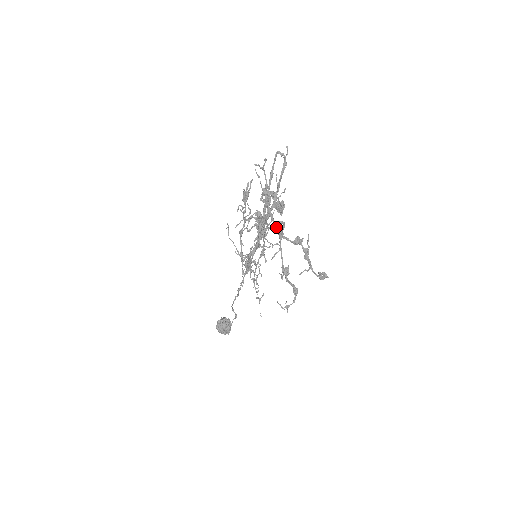
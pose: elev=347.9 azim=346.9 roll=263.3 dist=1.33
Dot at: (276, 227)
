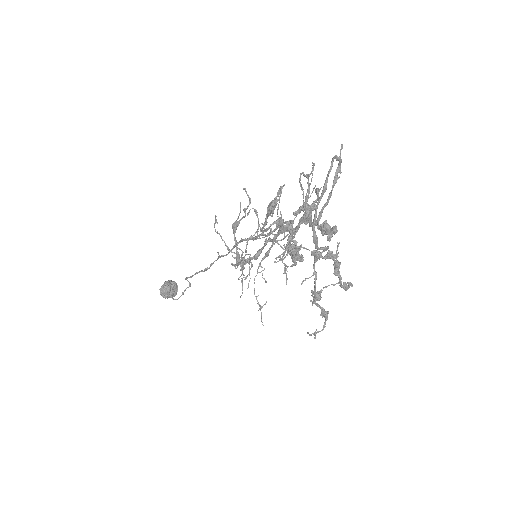
Dot at: (316, 251)
